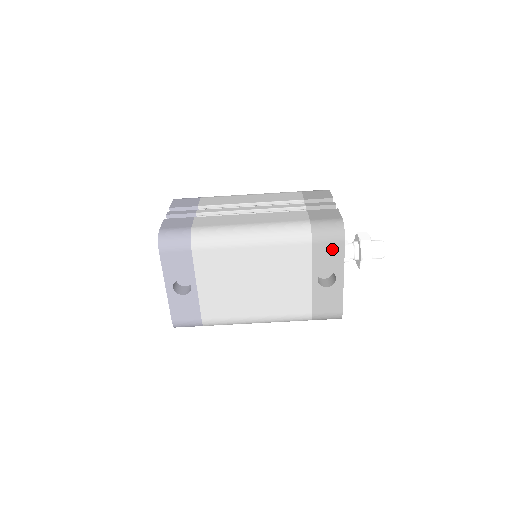
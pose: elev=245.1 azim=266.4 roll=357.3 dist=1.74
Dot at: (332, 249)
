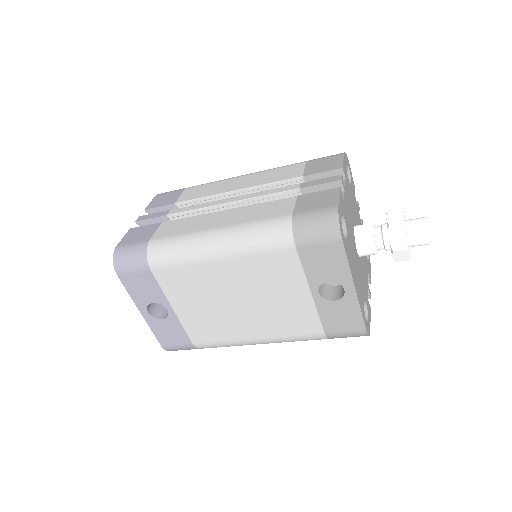
Dot at: (327, 253)
